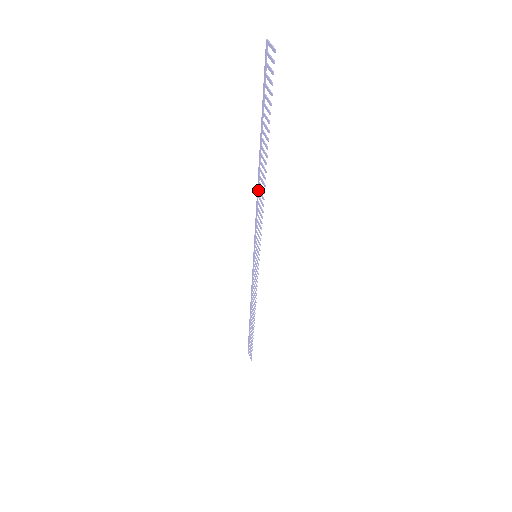
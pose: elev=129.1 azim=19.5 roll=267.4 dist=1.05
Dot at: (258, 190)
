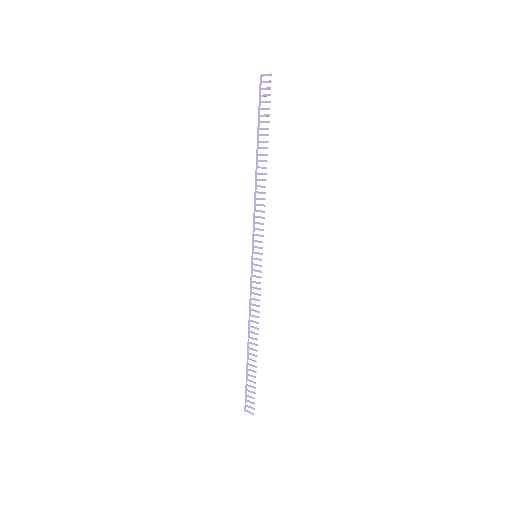
Dot at: (256, 186)
